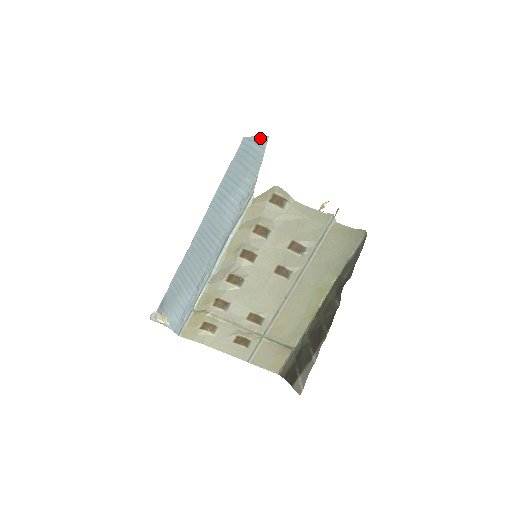
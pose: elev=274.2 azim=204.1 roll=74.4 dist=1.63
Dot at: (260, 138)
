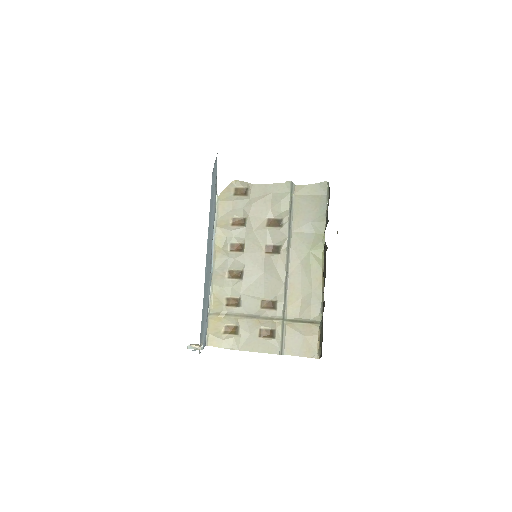
Dot at: occluded
